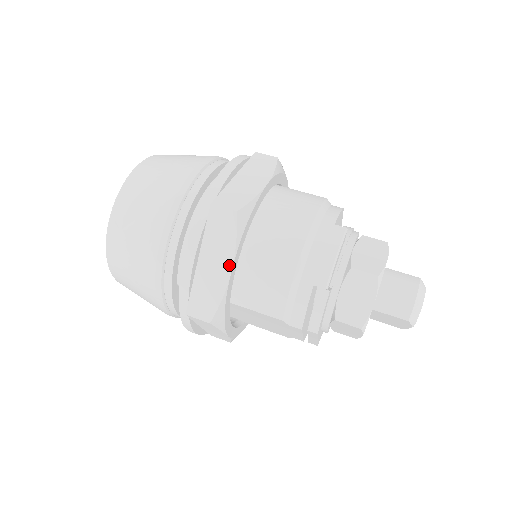
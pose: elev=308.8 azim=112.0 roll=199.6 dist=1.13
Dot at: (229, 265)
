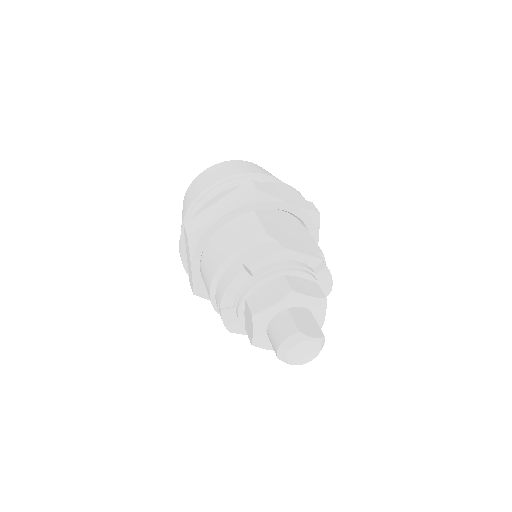
Dot at: (191, 266)
